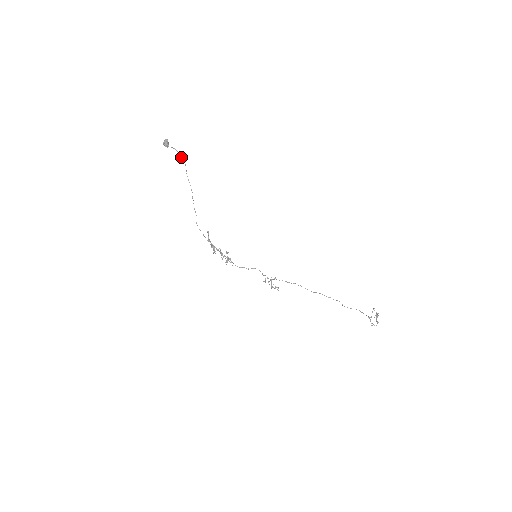
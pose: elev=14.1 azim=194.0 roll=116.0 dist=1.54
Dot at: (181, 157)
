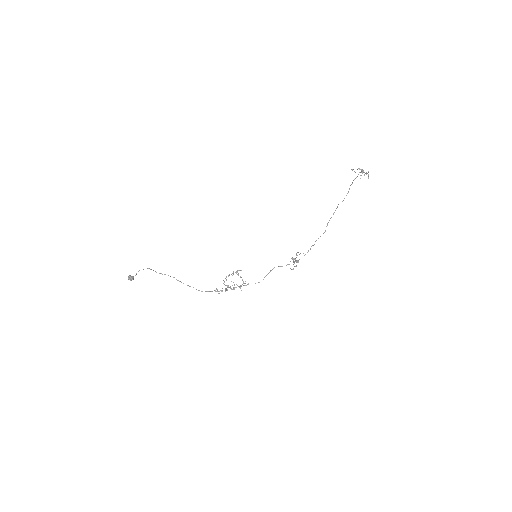
Dot at: occluded
